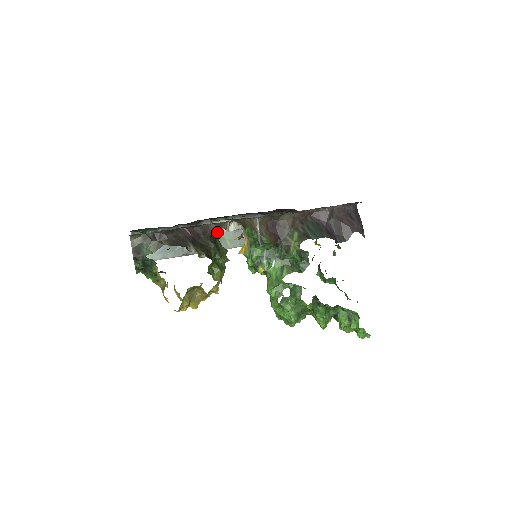
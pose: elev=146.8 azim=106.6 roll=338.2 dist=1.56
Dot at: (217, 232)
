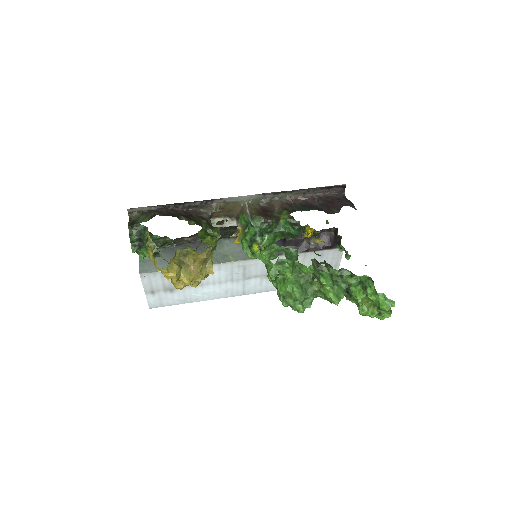
Dot at: occluded
